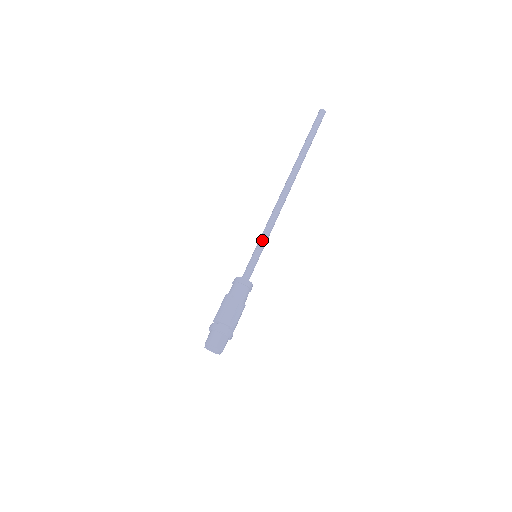
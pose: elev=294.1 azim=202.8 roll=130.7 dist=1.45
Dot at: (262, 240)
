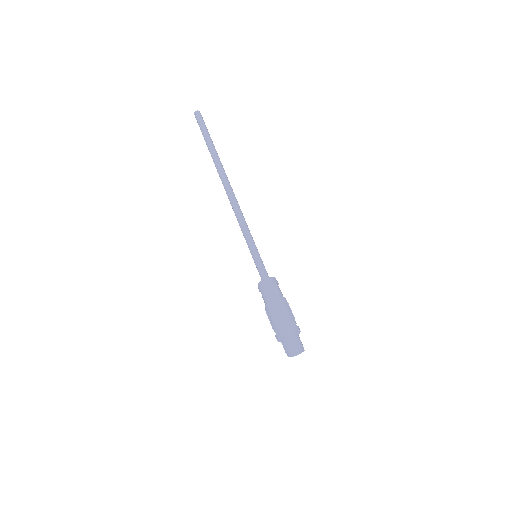
Dot at: (251, 239)
